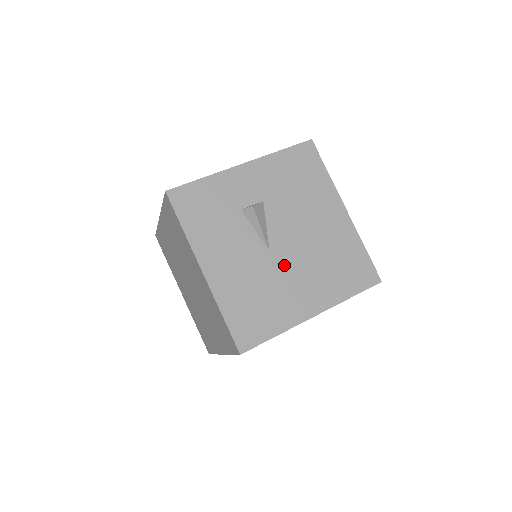
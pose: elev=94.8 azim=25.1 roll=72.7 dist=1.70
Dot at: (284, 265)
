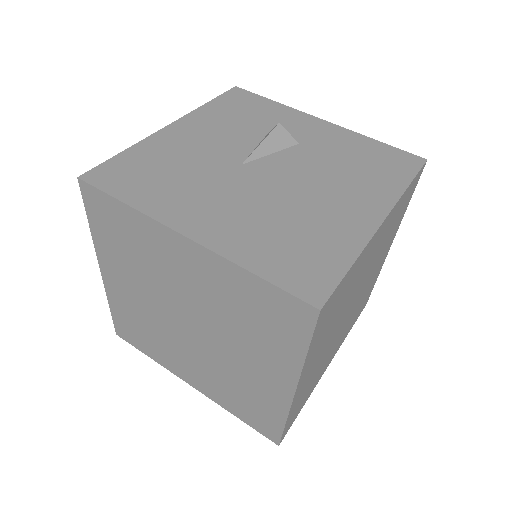
Dot at: (235, 182)
